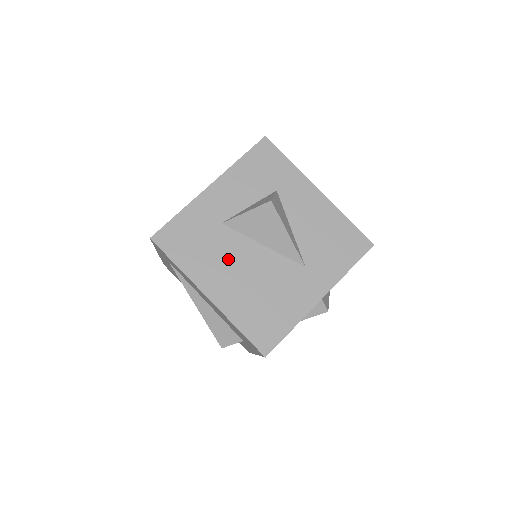
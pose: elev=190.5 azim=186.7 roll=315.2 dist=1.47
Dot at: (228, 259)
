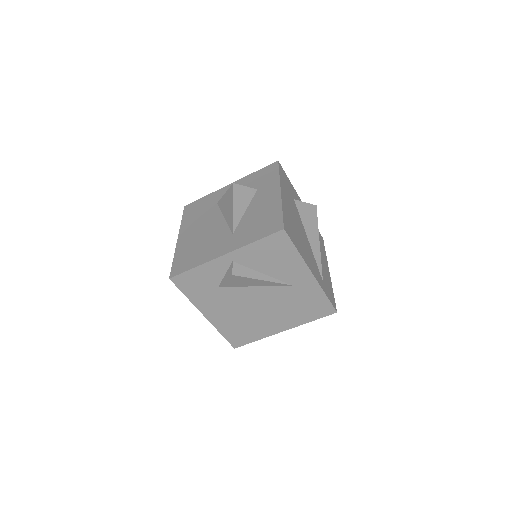
Dot at: (203, 222)
